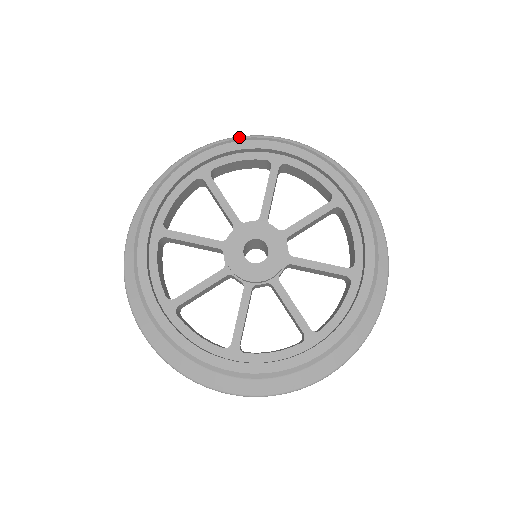
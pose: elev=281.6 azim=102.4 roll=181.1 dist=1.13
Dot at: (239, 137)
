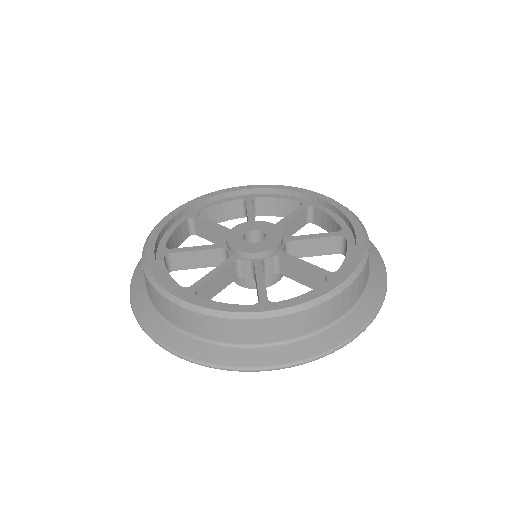
Dot at: occluded
